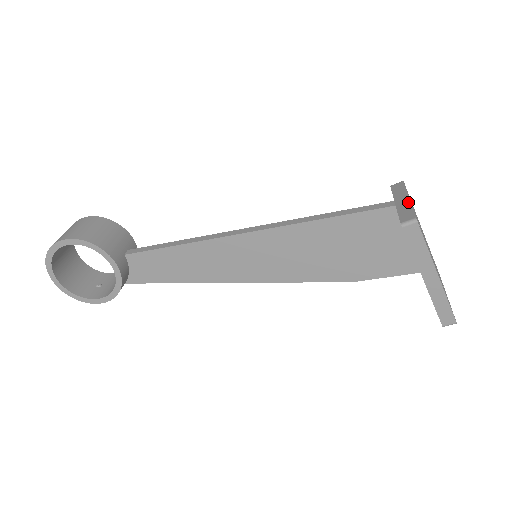
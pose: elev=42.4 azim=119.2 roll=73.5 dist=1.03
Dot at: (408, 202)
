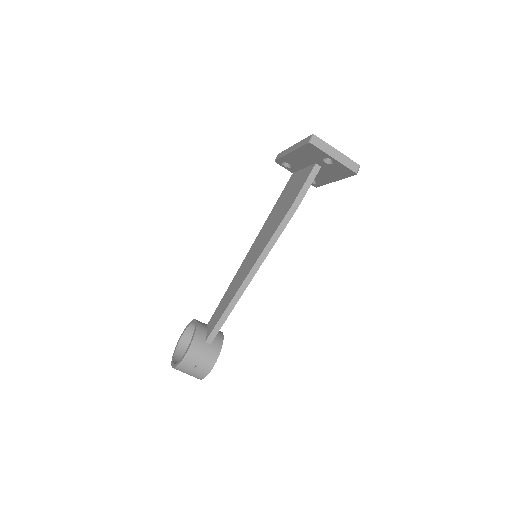
Dot at: occluded
